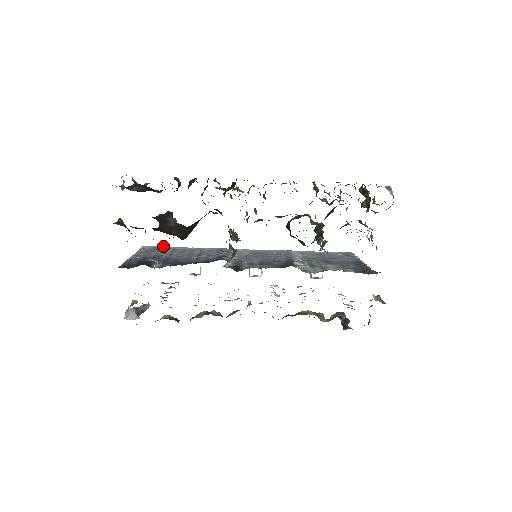
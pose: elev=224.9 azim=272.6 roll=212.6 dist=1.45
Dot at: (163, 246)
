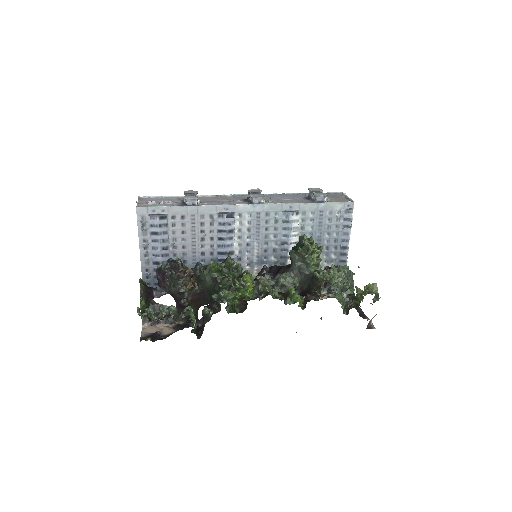
Dot at: (160, 216)
